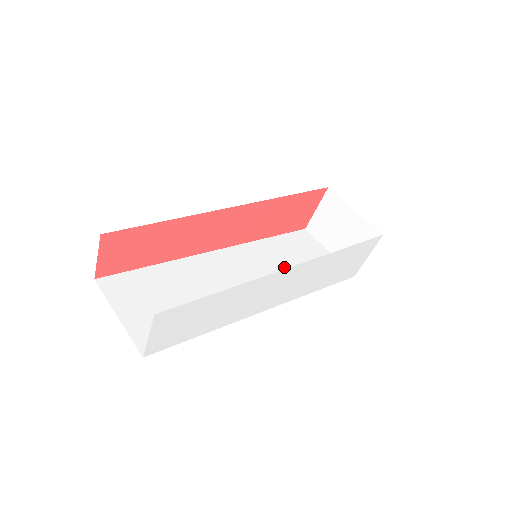
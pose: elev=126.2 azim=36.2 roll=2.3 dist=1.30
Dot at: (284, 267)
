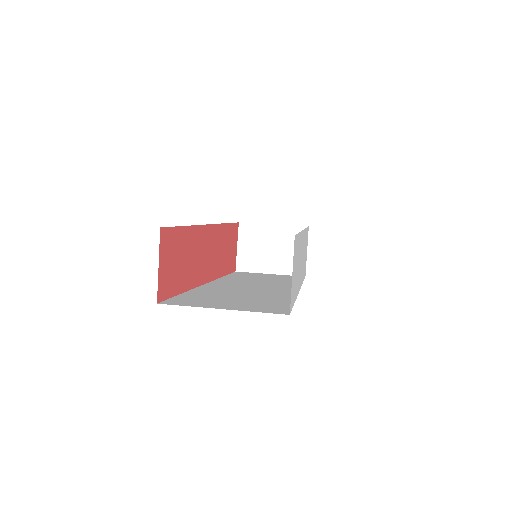
Dot at: (264, 280)
